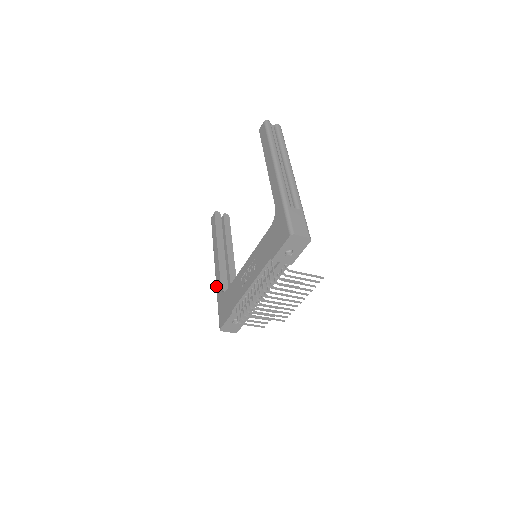
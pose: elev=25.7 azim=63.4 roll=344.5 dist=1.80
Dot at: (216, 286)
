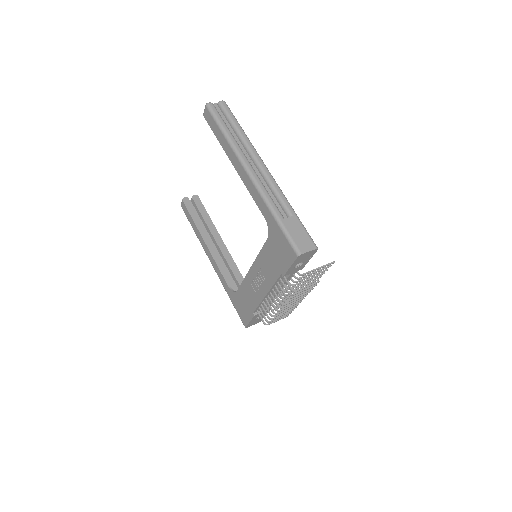
Dot at: occluded
